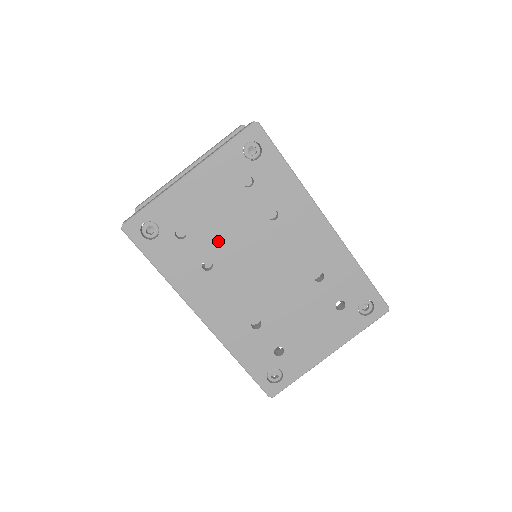
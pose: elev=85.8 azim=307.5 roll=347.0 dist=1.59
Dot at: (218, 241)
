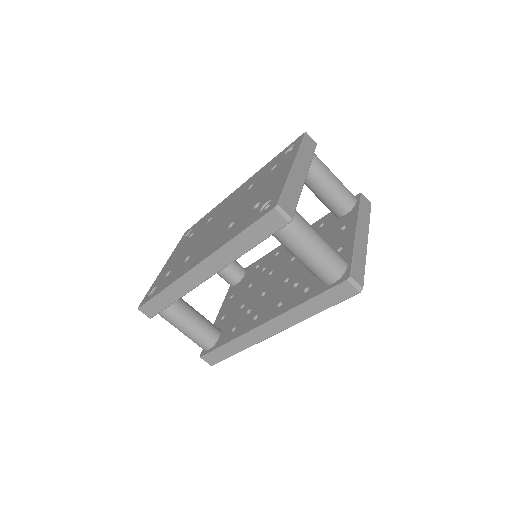
Dot at: (188, 252)
